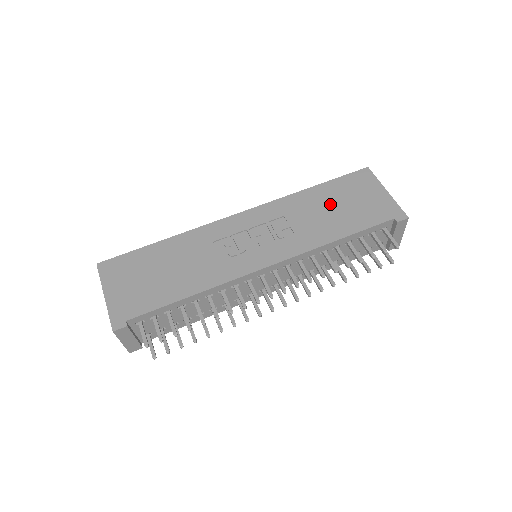
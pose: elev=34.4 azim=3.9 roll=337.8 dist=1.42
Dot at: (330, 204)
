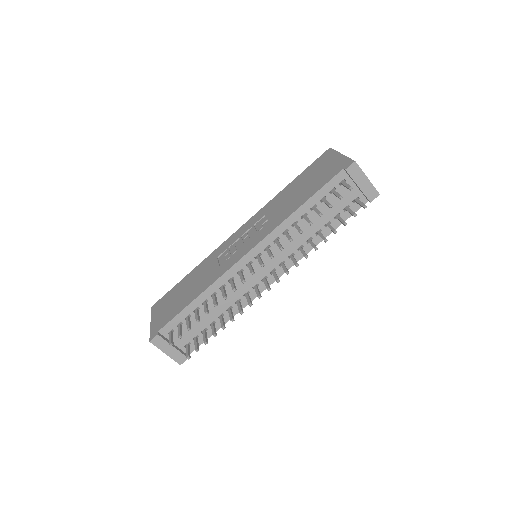
Dot at: (297, 188)
